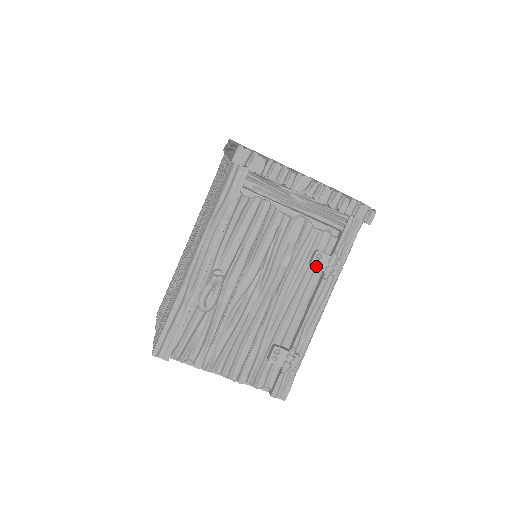
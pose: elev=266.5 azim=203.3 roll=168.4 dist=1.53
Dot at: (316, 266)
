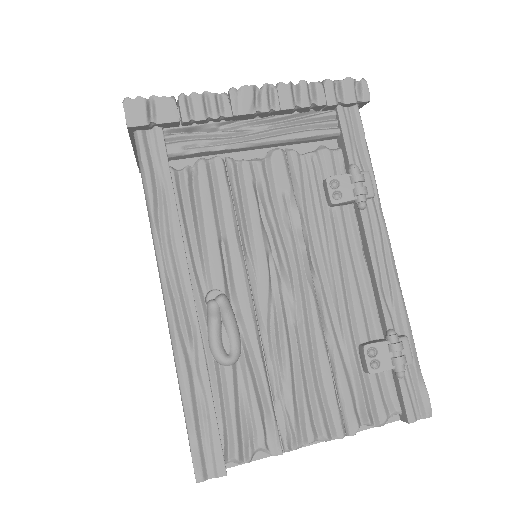
Dot at: (339, 199)
